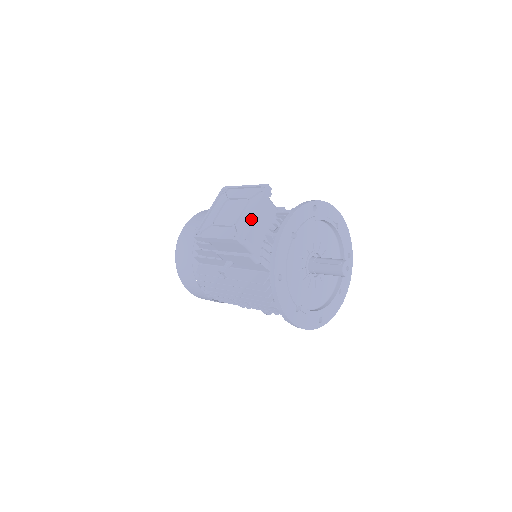
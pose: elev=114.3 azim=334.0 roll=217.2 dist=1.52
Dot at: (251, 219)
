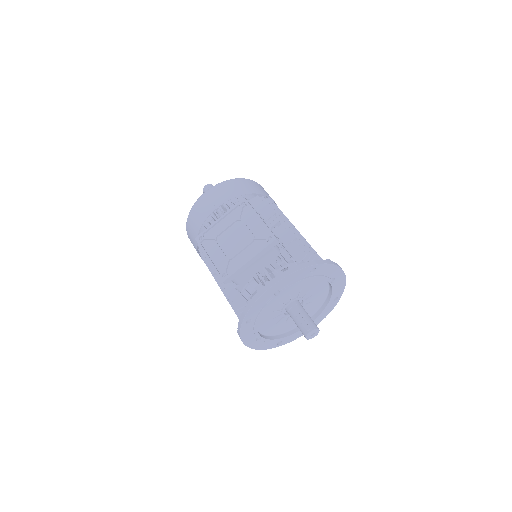
Dot at: (243, 267)
